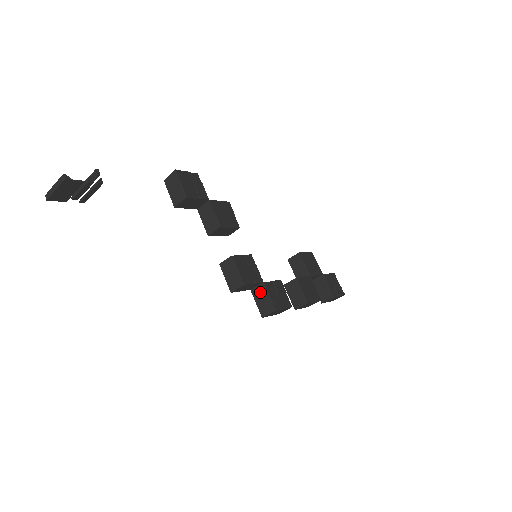
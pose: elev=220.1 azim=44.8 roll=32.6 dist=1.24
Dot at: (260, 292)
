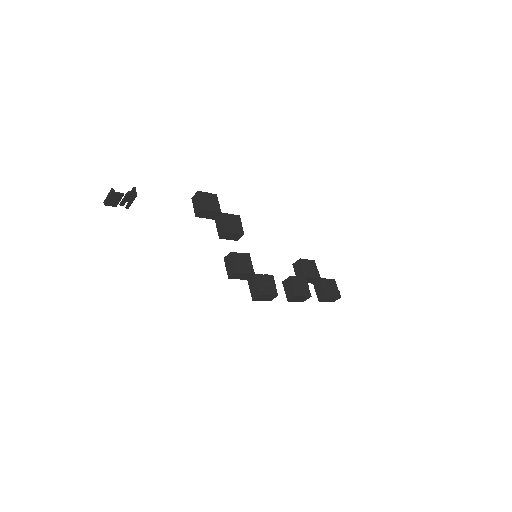
Dot at: (252, 281)
